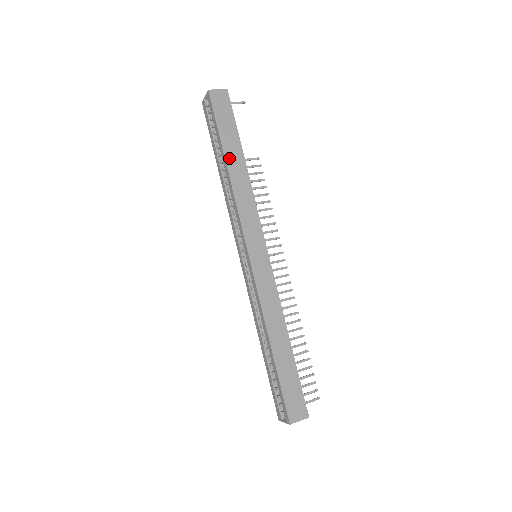
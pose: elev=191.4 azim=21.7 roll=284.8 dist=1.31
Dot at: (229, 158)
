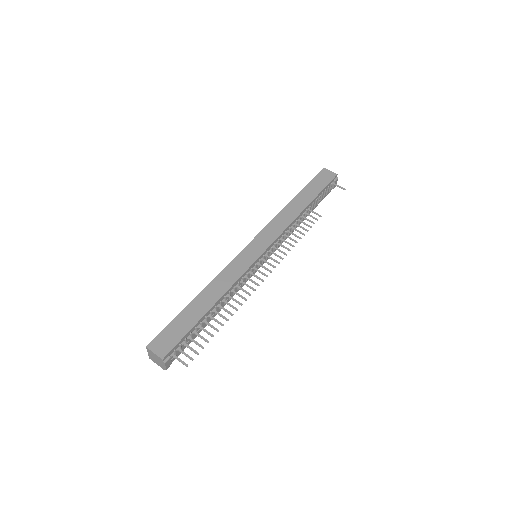
Dot at: (298, 198)
